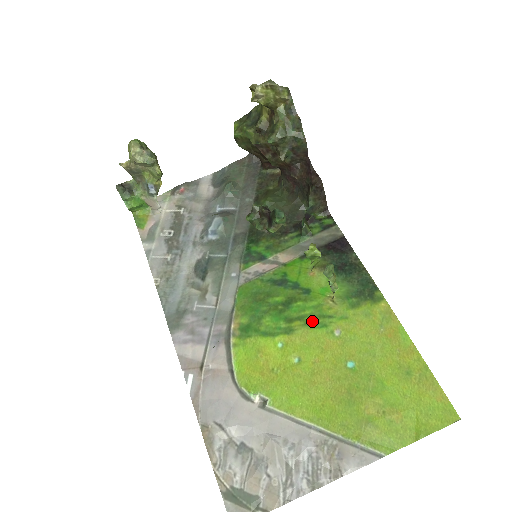
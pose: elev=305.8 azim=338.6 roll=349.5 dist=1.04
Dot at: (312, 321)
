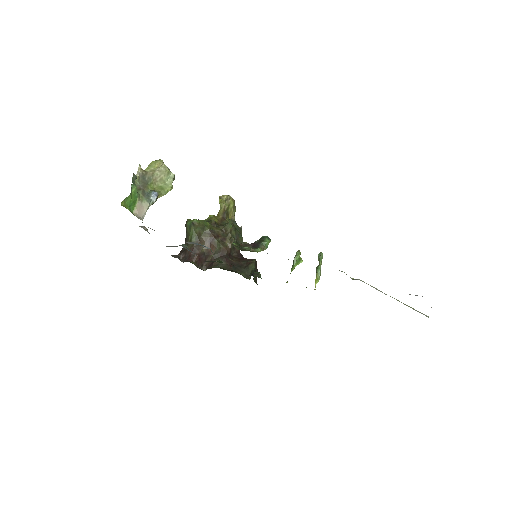
Dot at: occluded
